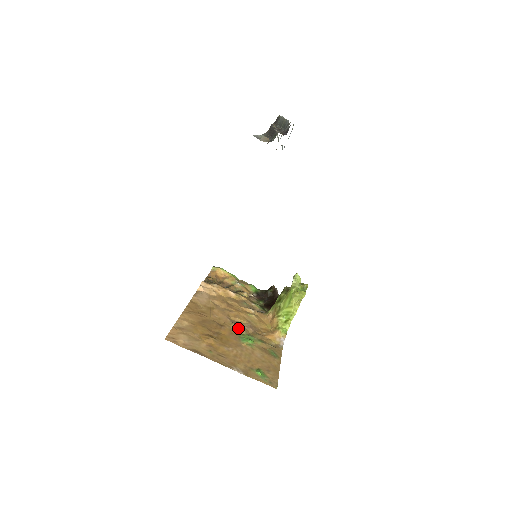
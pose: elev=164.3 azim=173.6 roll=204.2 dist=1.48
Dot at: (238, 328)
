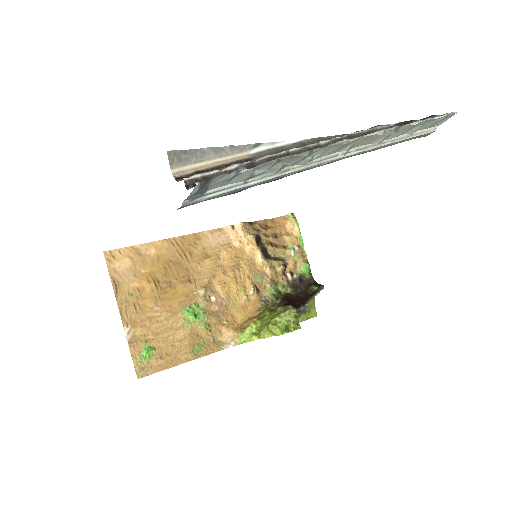
Dot at: (203, 296)
